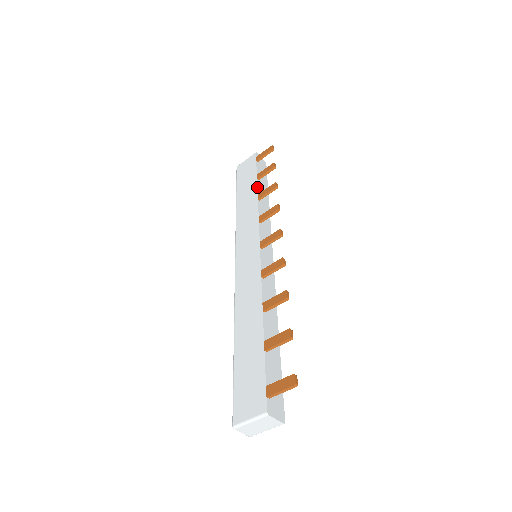
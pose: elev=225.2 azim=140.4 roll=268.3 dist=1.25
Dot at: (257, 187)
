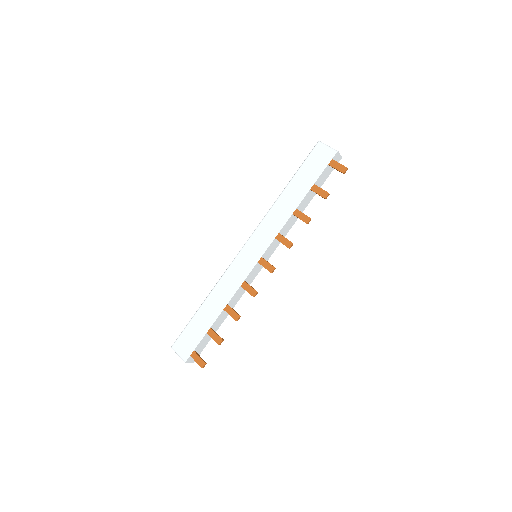
Dot at: (302, 200)
